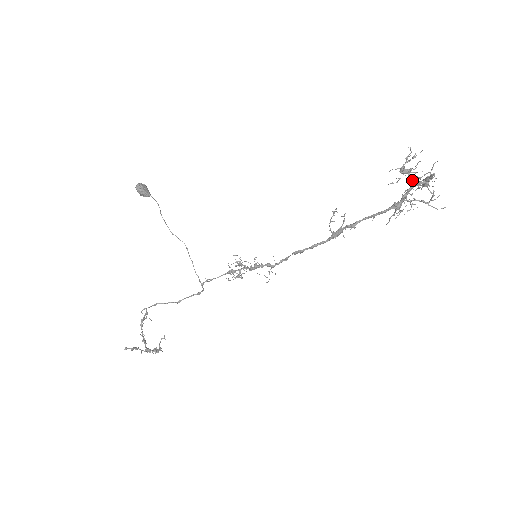
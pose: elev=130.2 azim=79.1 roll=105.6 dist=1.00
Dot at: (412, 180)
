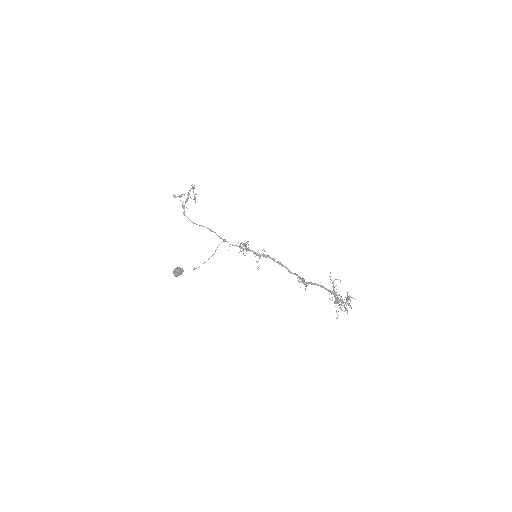
Dot at: (340, 301)
